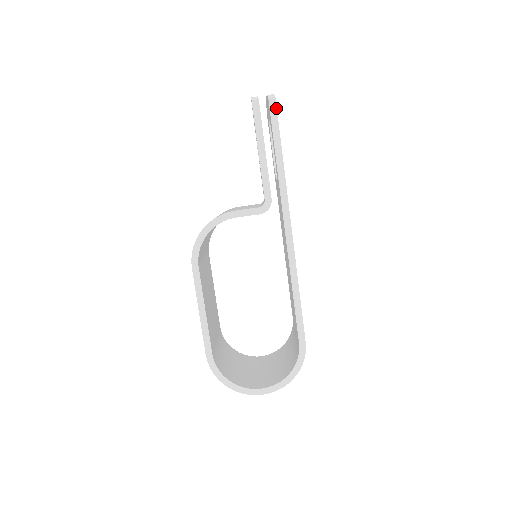
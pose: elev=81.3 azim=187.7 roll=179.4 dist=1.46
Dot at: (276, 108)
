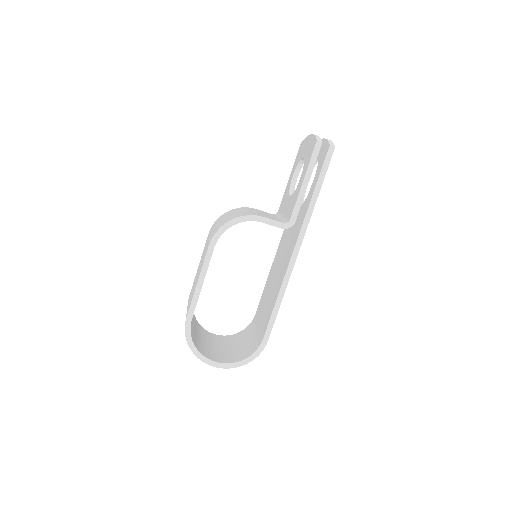
Dot at: occluded
